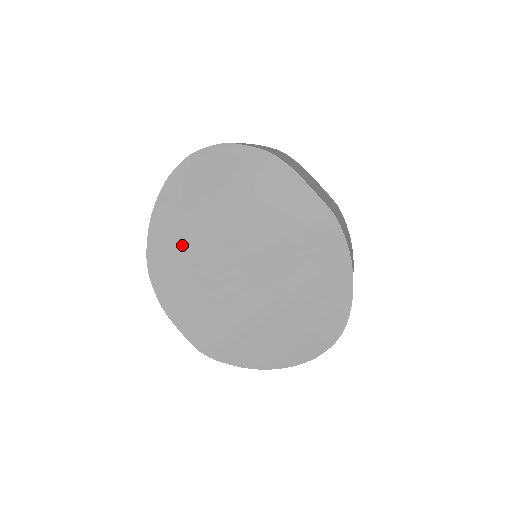
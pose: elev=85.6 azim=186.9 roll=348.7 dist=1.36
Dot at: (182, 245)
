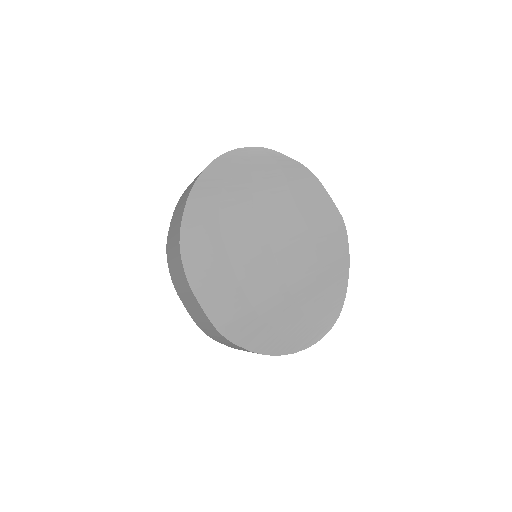
Dot at: (219, 221)
